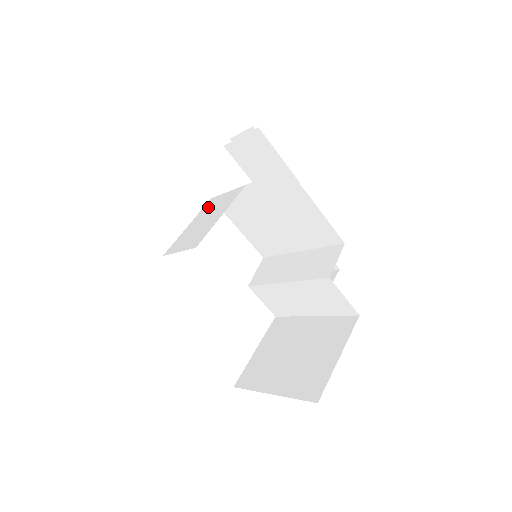
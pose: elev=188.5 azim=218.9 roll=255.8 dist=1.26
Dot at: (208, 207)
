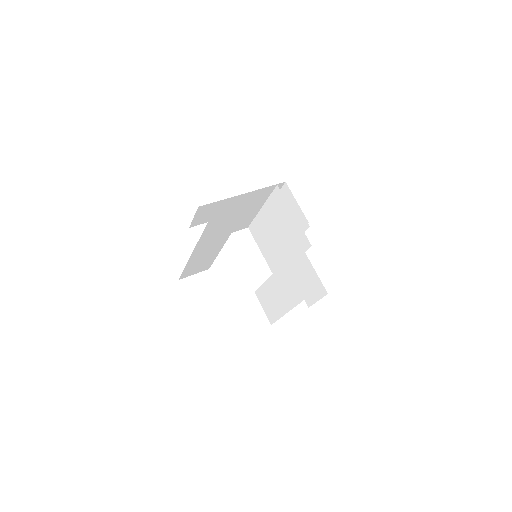
Dot at: (240, 226)
